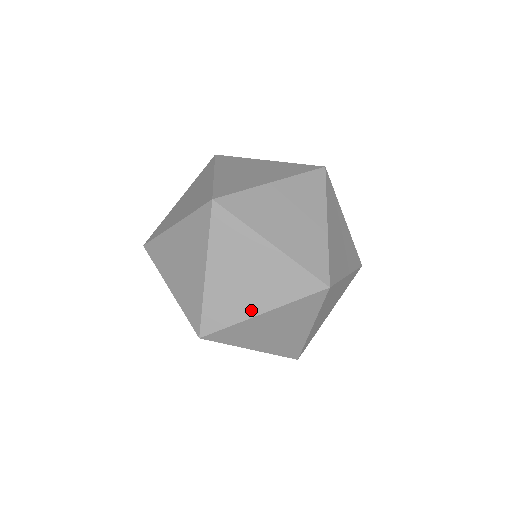
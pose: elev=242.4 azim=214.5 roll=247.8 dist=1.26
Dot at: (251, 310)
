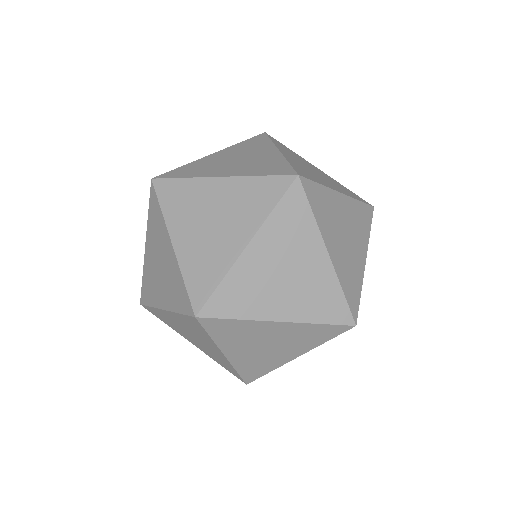
Dot at: (159, 301)
